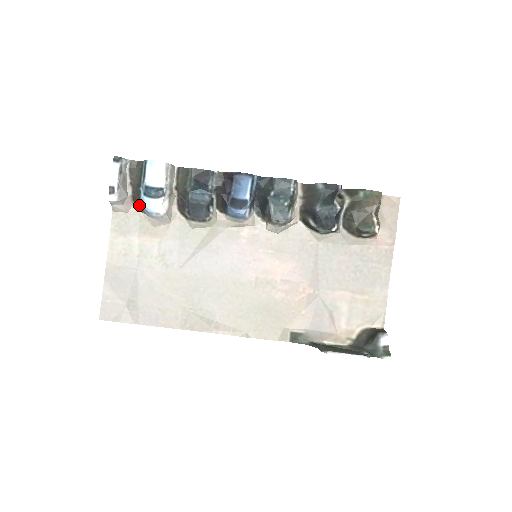
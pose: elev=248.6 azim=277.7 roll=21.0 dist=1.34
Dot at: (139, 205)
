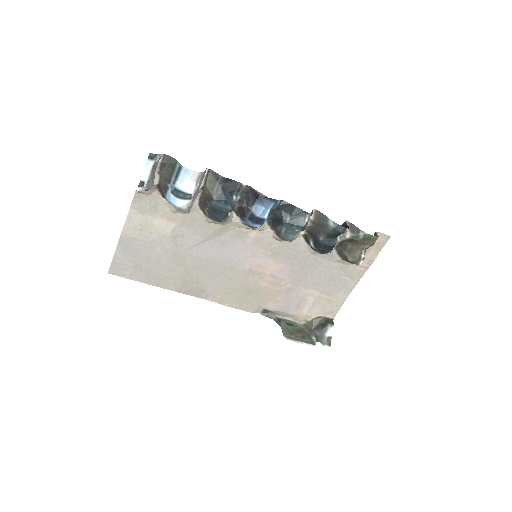
Dot at: (163, 194)
